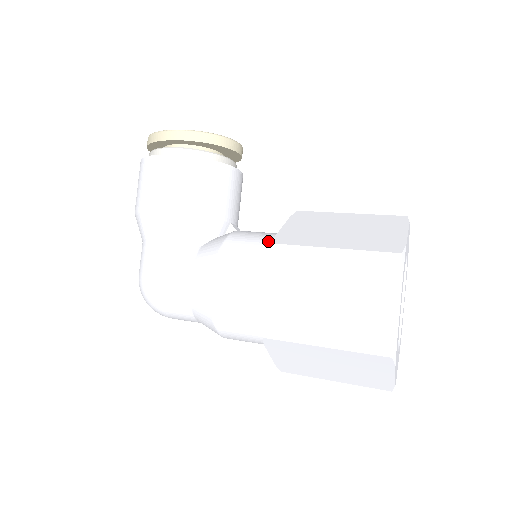
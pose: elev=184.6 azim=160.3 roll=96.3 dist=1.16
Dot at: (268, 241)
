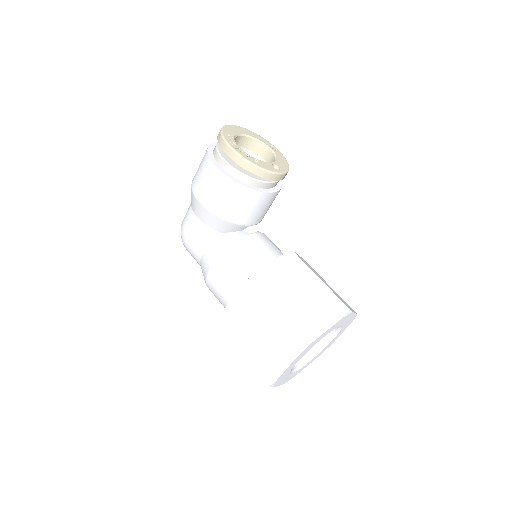
Dot at: (255, 266)
